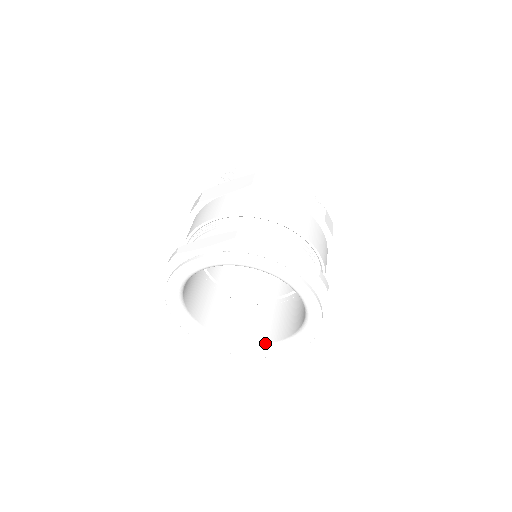
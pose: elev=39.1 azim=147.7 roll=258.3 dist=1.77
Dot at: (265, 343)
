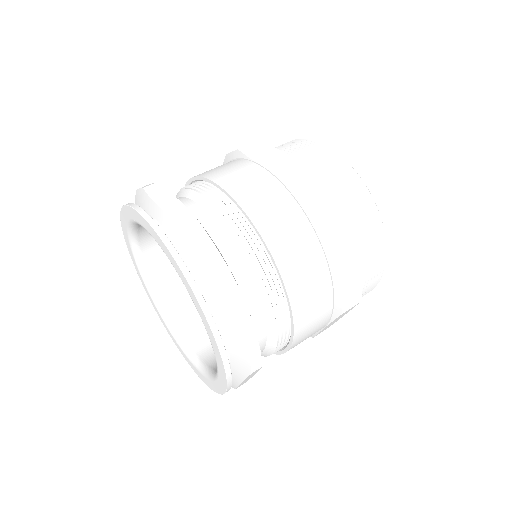
Dot at: (189, 344)
